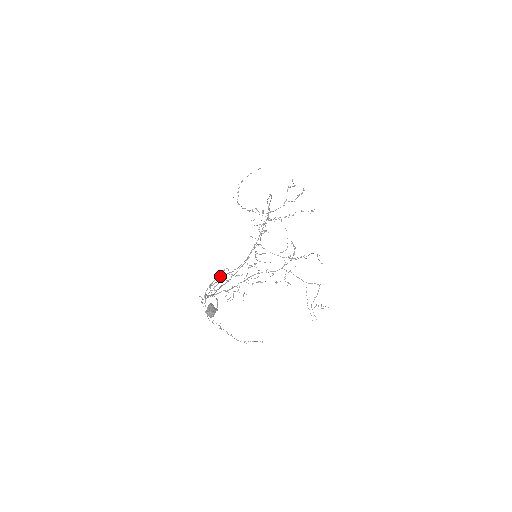
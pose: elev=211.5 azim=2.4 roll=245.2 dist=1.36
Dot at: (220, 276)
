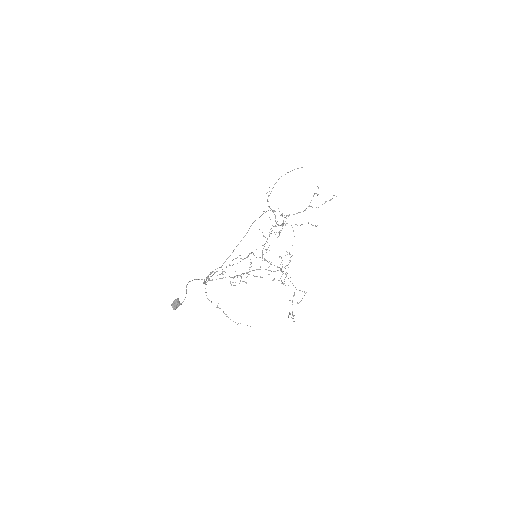
Dot at: (221, 267)
